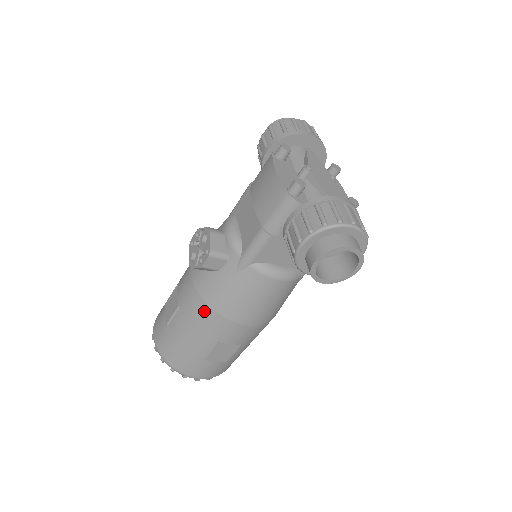
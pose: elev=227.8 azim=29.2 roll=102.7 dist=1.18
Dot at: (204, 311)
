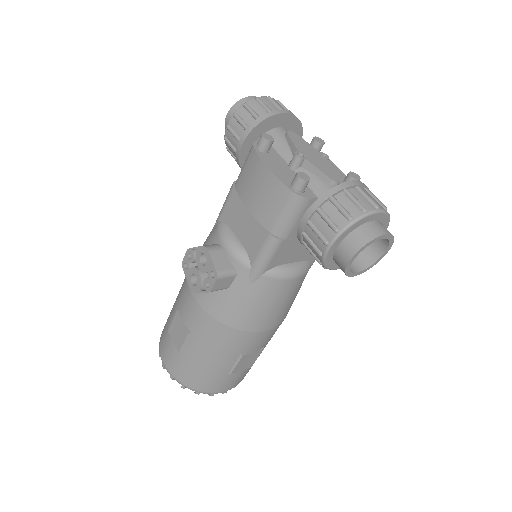
Dot at: (222, 331)
